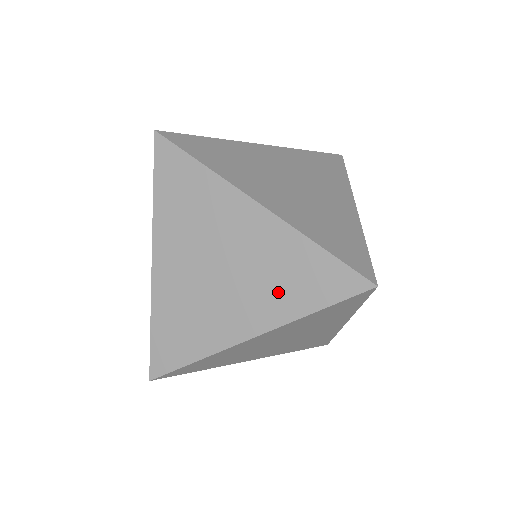
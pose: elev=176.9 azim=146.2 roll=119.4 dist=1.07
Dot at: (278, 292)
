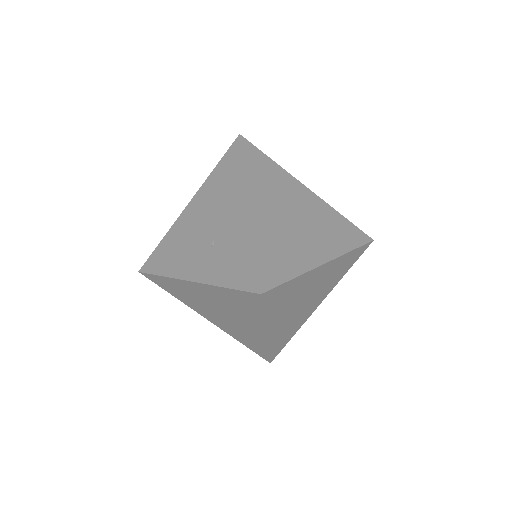
Dot at: (332, 237)
